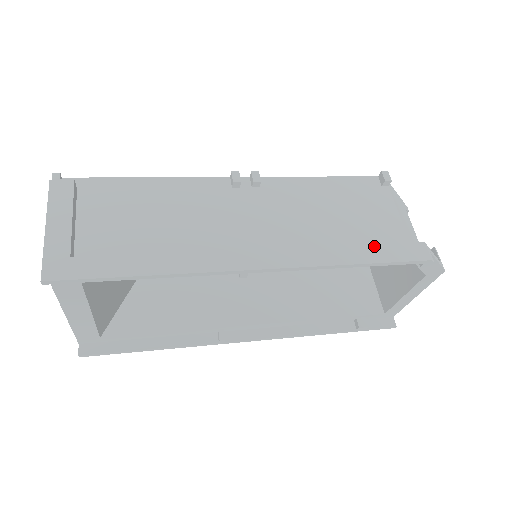
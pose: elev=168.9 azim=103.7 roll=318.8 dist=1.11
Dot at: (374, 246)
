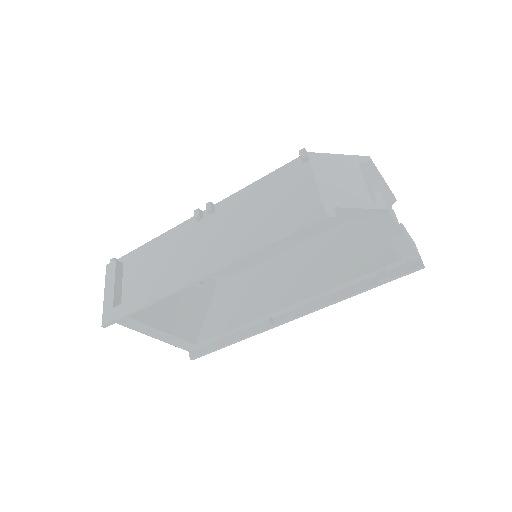
Dot at: (280, 225)
